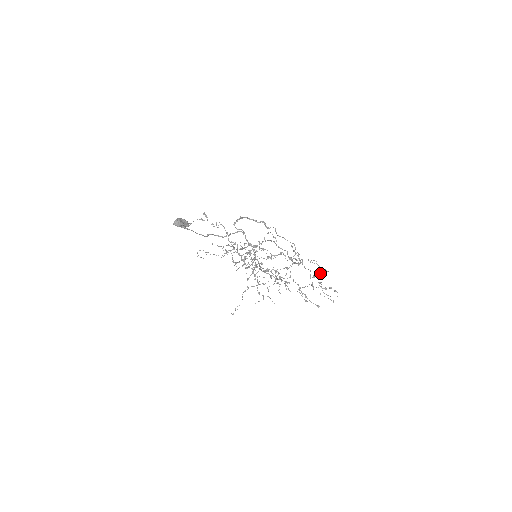
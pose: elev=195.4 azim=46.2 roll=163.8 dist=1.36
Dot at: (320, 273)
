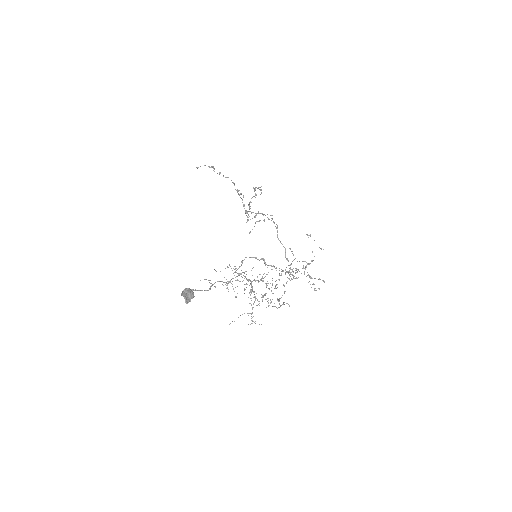
Dot at: occluded
